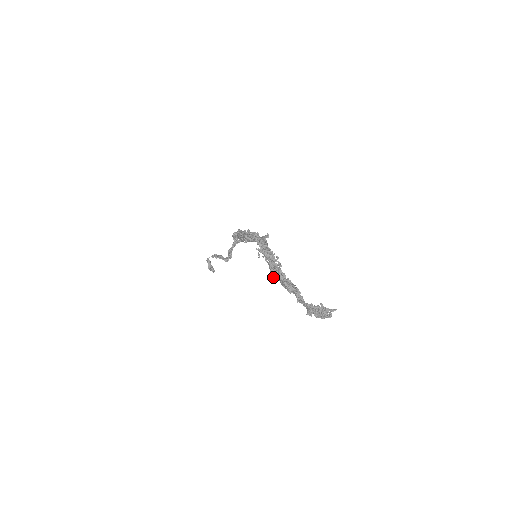
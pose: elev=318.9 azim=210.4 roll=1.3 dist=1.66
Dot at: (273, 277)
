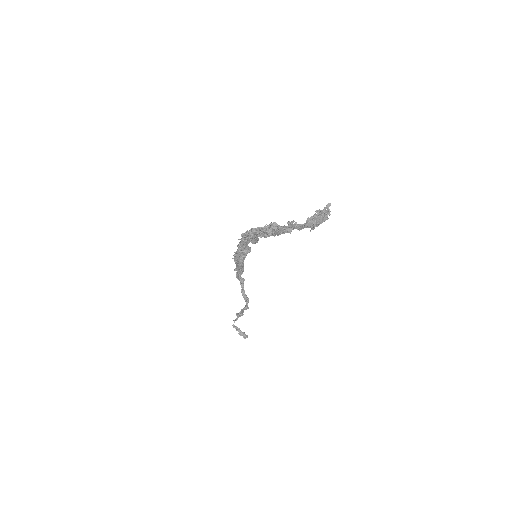
Dot at: (269, 235)
